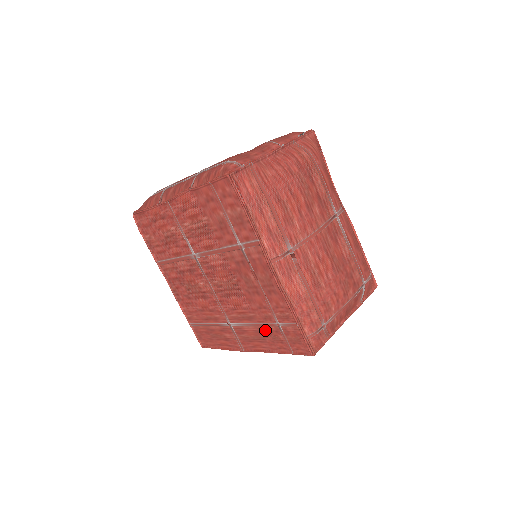
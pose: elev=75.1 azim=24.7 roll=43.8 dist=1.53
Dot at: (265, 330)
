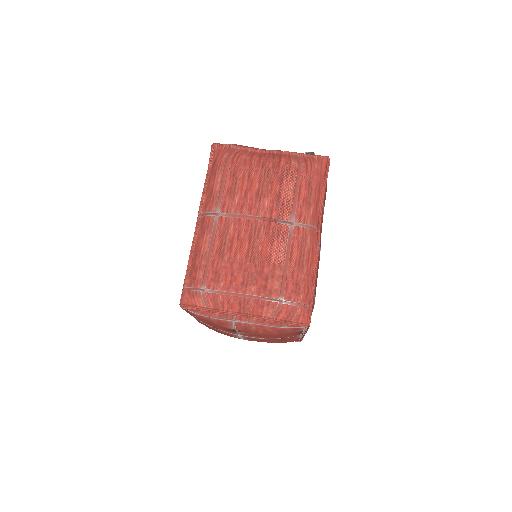
Dot at: occluded
